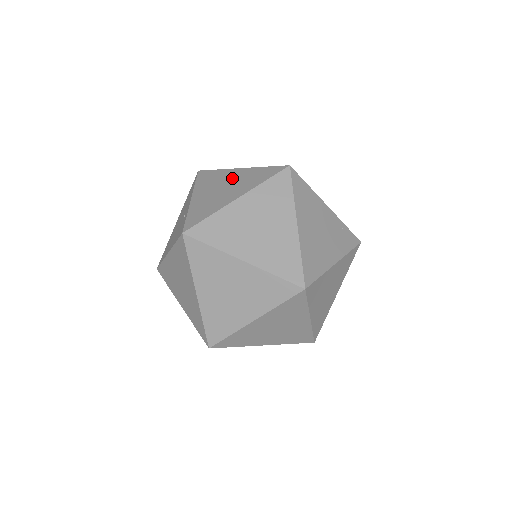
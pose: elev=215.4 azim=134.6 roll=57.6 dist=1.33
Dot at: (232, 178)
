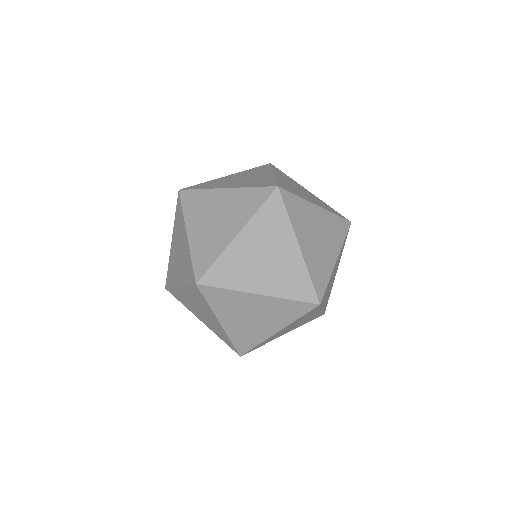
Dot at: (182, 246)
